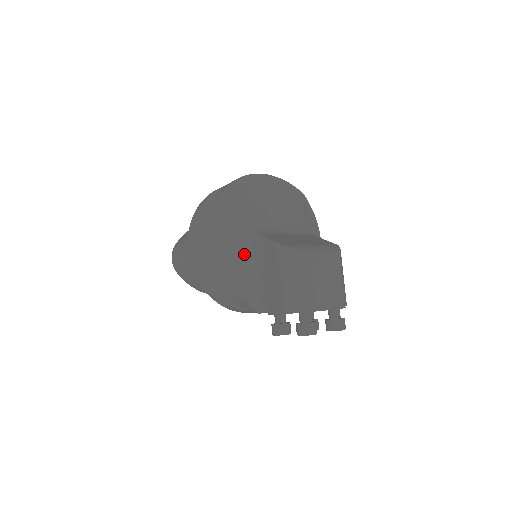
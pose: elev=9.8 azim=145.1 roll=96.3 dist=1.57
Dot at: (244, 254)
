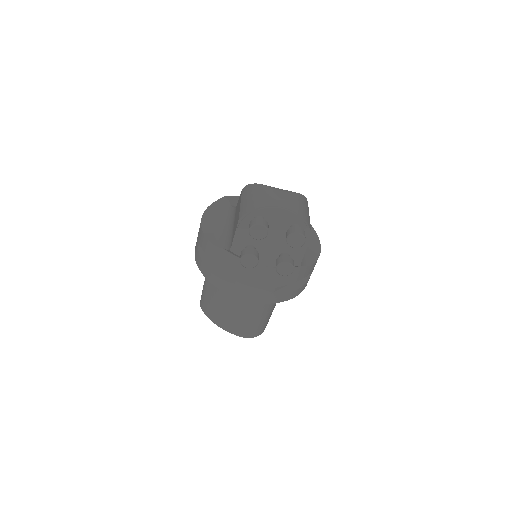
Dot at: (228, 223)
